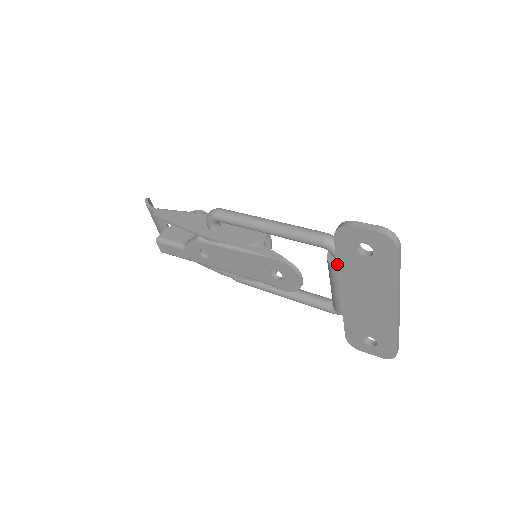
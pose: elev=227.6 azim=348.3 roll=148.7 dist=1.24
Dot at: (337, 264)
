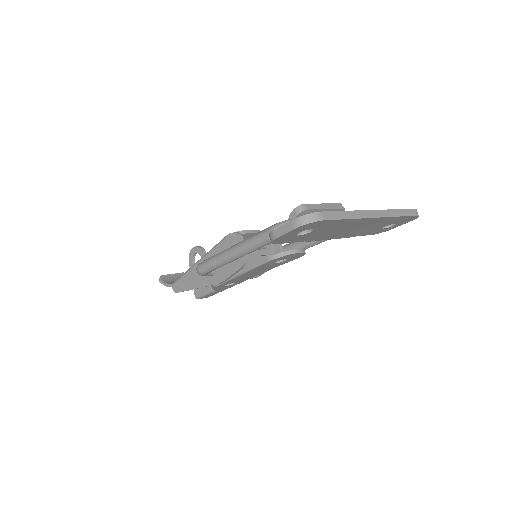
Dot at: occluded
